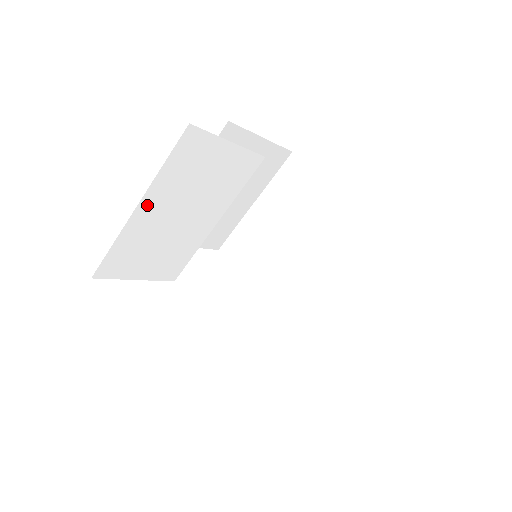
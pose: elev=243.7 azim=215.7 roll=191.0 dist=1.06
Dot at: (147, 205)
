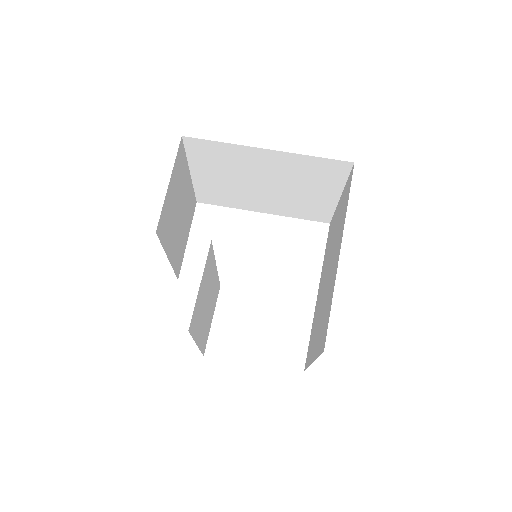
Dot at: (198, 337)
